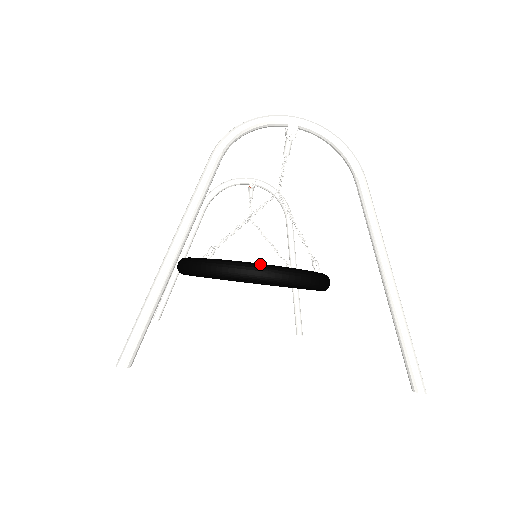
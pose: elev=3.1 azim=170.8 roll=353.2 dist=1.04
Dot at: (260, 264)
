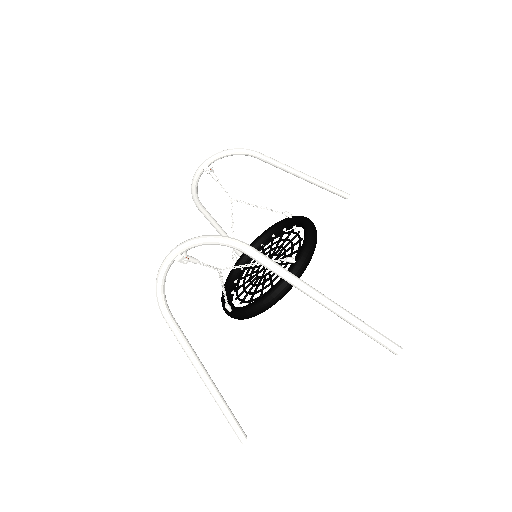
Dot at: (257, 303)
